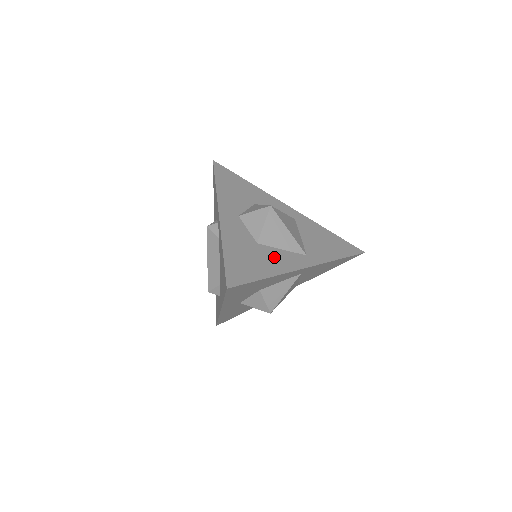
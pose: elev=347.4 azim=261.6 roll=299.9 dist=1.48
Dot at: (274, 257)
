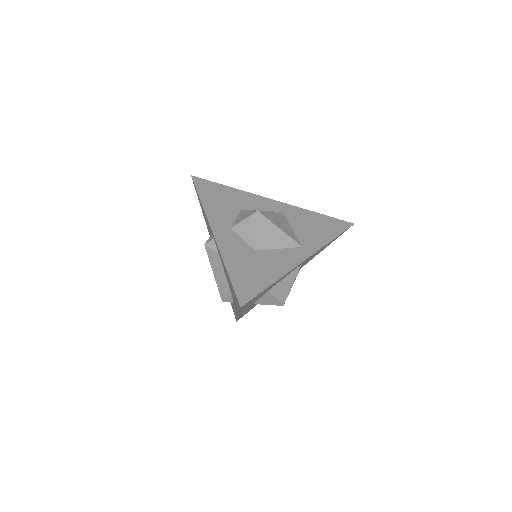
Dot at: (274, 260)
